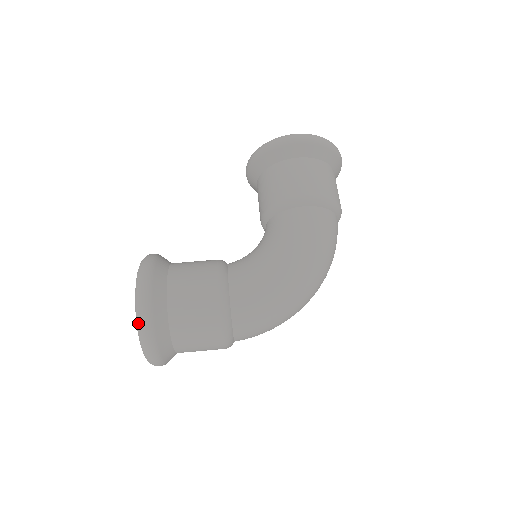
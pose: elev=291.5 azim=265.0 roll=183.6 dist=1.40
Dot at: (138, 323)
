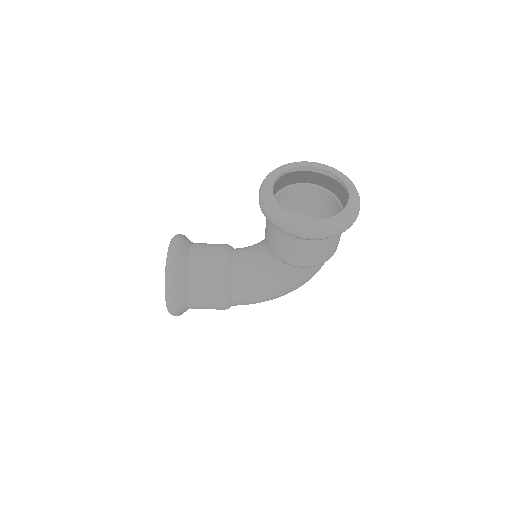
Dot at: occluded
